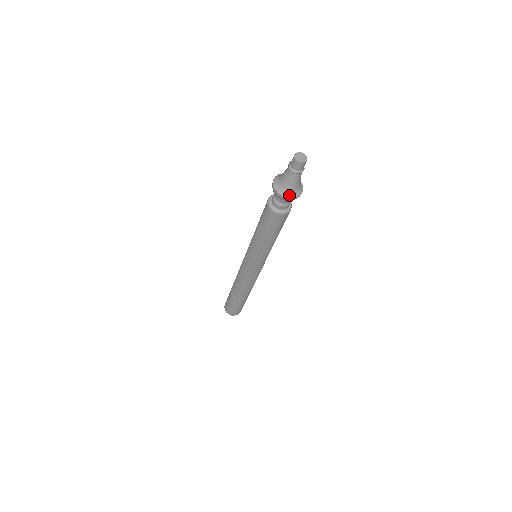
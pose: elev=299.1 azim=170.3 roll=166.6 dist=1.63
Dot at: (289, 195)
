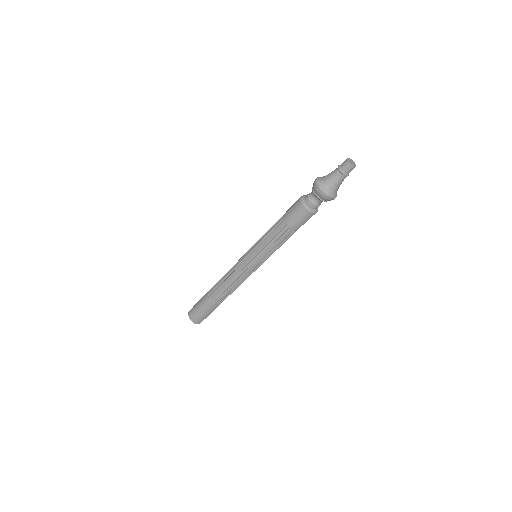
Dot at: (320, 184)
